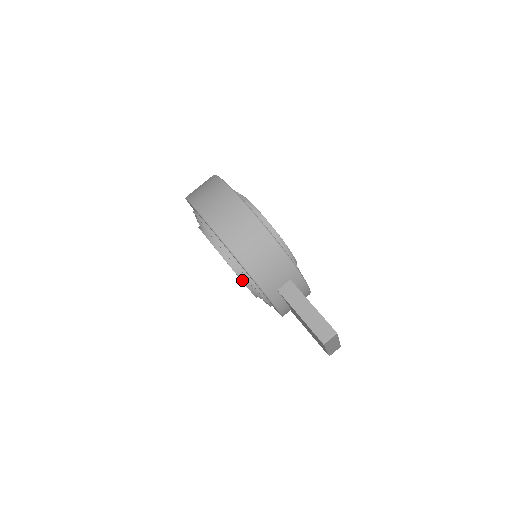
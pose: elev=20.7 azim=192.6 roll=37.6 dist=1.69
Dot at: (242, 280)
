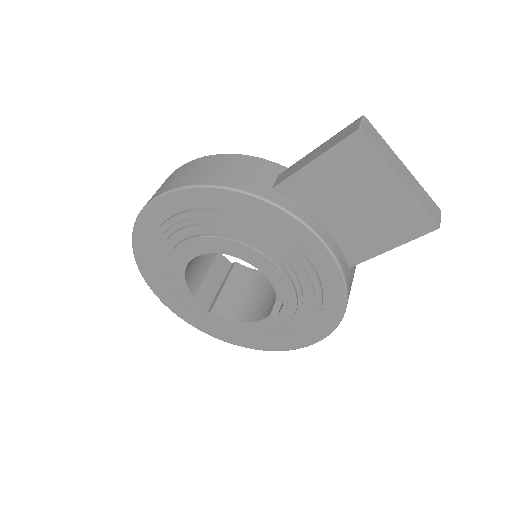
Dot at: (235, 240)
